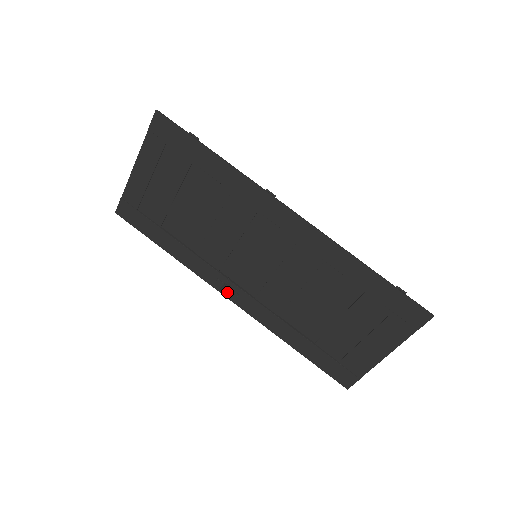
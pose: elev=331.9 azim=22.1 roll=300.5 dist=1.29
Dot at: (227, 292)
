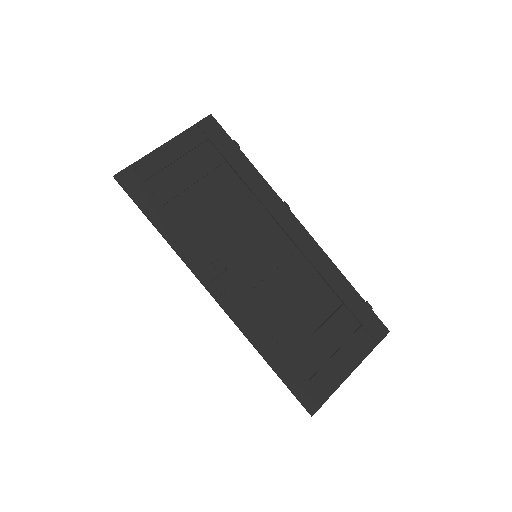
Dot at: (214, 287)
